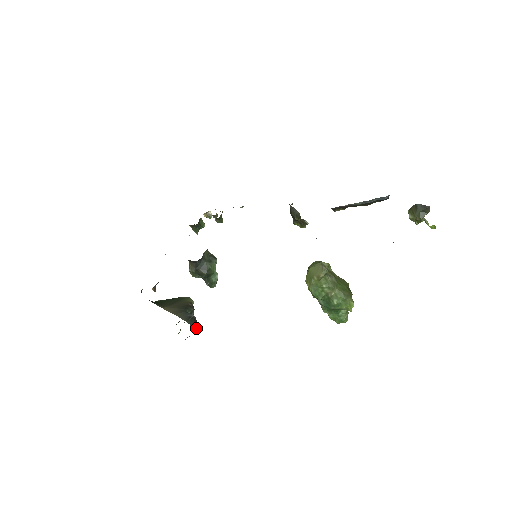
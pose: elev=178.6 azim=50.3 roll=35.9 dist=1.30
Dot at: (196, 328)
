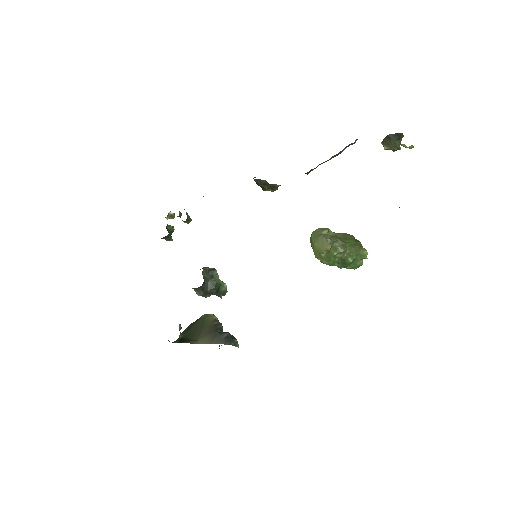
Dot at: (236, 343)
